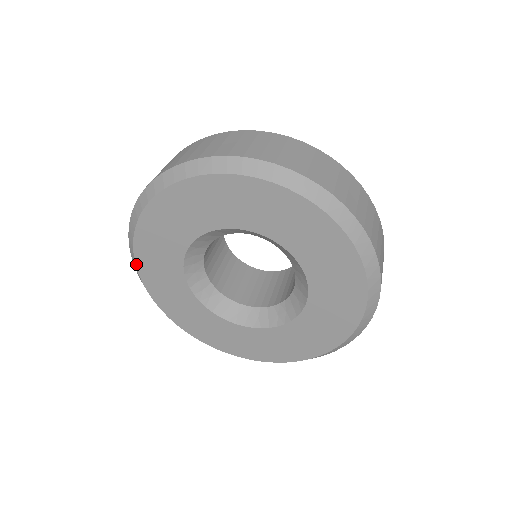
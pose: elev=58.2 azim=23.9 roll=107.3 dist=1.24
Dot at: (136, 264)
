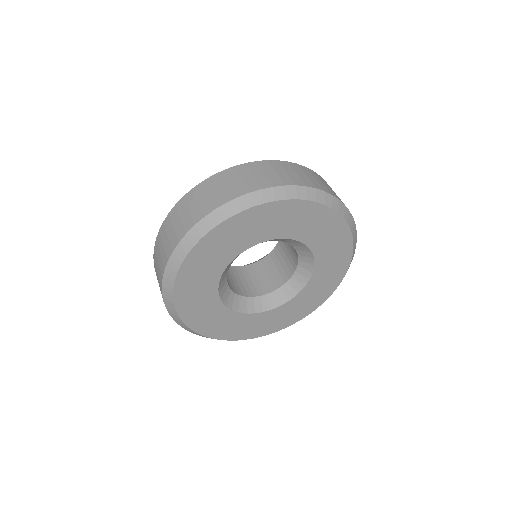
Dot at: (189, 253)
